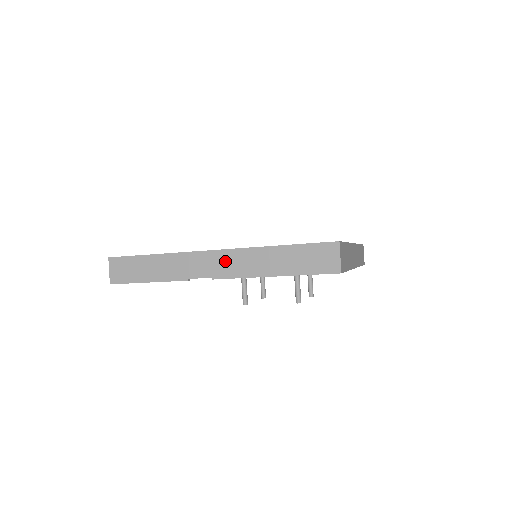
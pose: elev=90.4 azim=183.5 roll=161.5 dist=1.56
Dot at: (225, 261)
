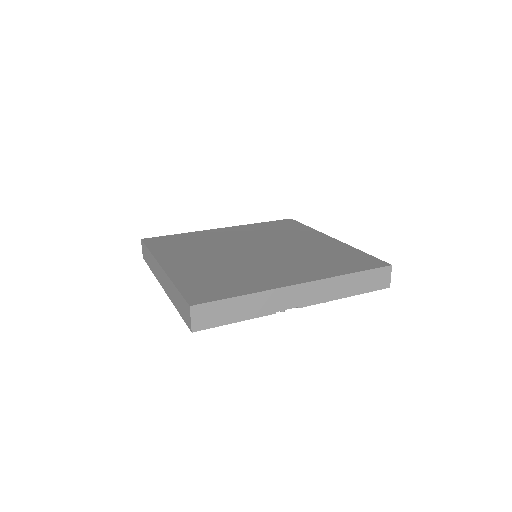
Dot at: (310, 291)
